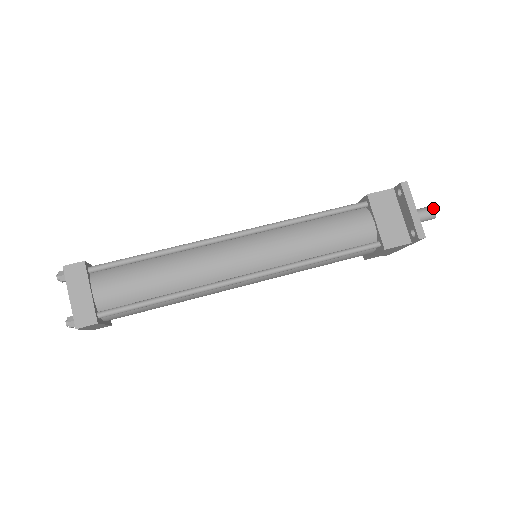
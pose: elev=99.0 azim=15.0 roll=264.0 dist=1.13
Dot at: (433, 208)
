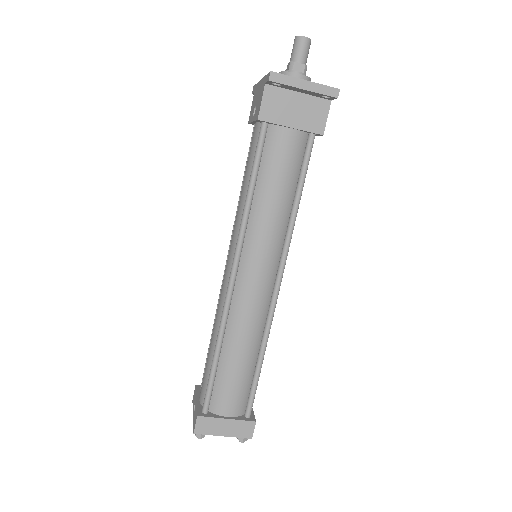
Dot at: (301, 38)
